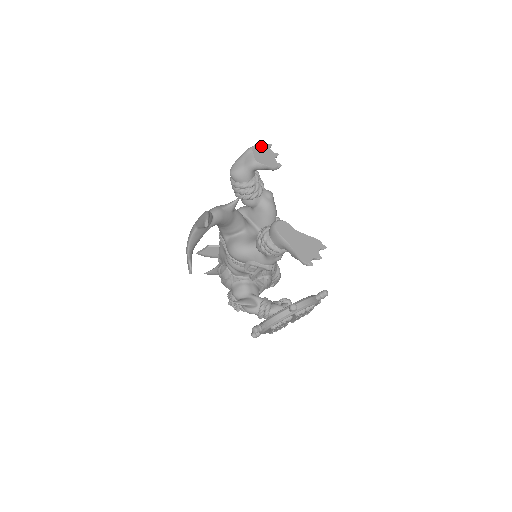
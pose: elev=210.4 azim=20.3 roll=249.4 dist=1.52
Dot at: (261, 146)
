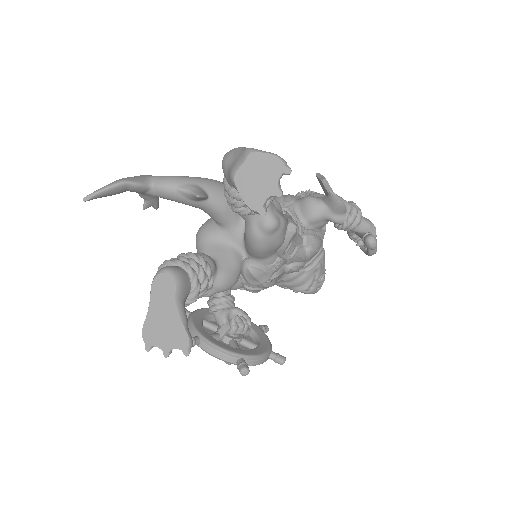
Dot at: (270, 161)
